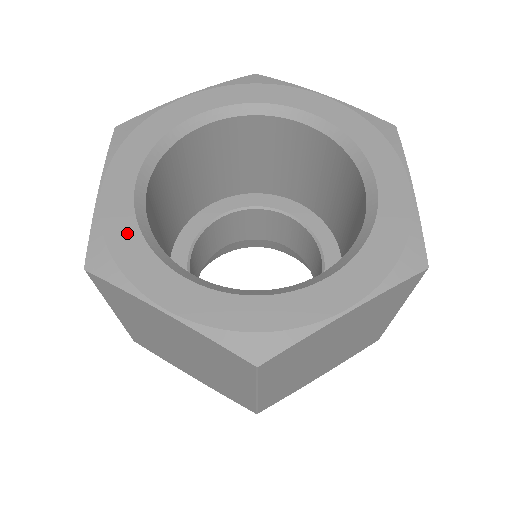
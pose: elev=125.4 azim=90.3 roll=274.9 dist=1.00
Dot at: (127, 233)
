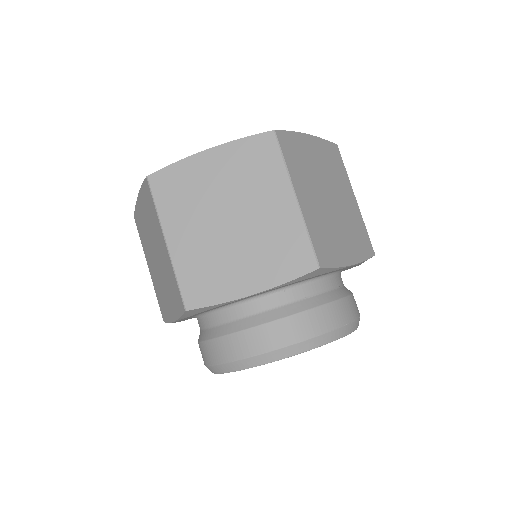
Dot at: occluded
